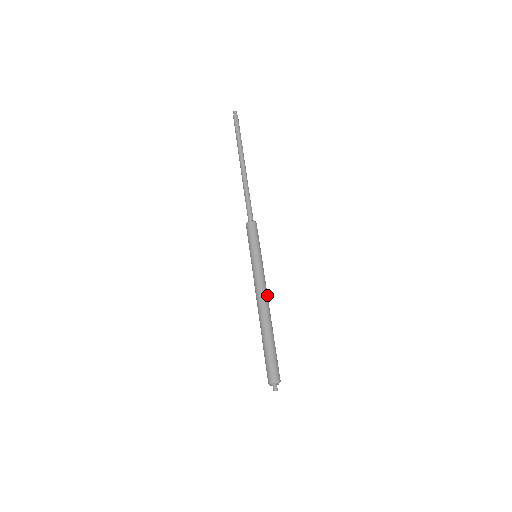
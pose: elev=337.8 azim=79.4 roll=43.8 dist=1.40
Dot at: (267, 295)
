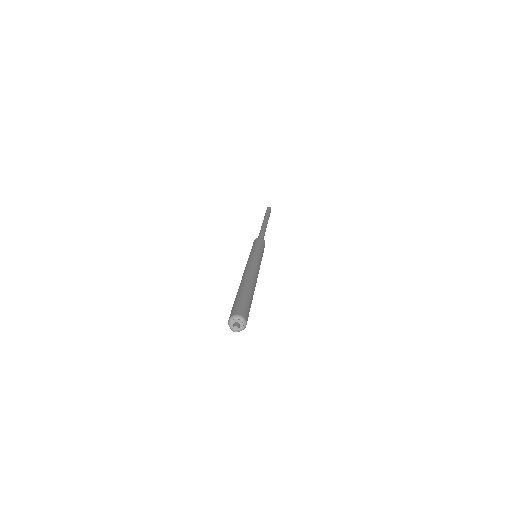
Dot at: (257, 271)
